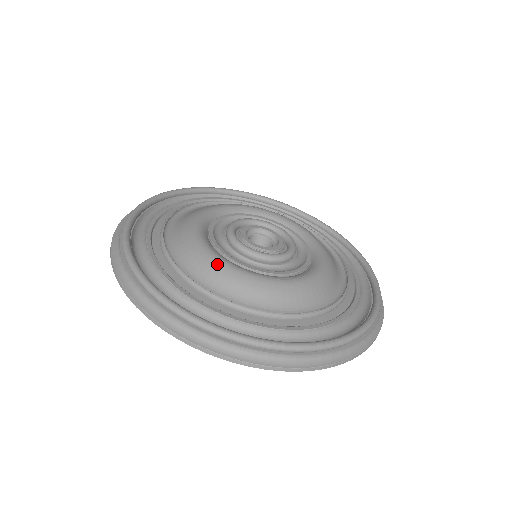
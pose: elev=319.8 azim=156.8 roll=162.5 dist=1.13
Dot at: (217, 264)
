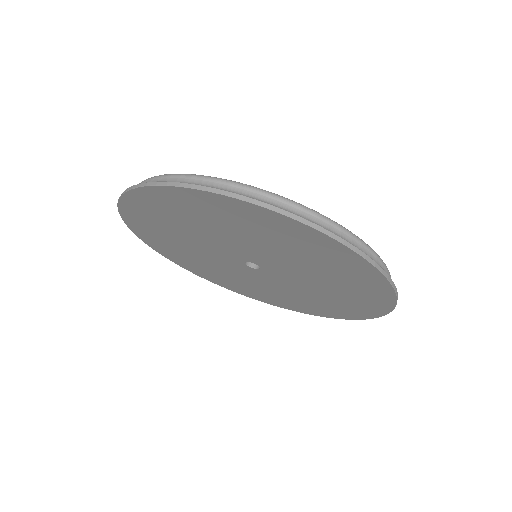
Dot at: occluded
